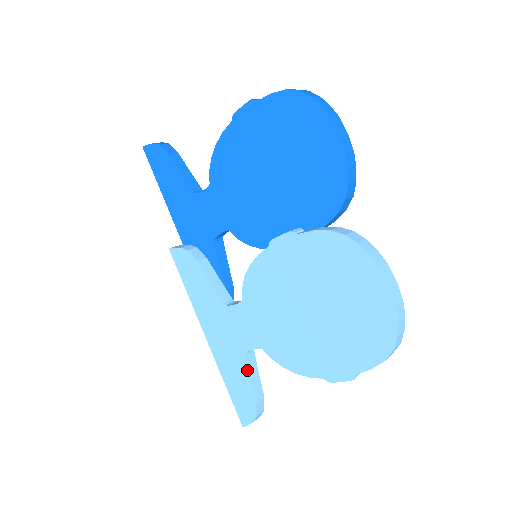
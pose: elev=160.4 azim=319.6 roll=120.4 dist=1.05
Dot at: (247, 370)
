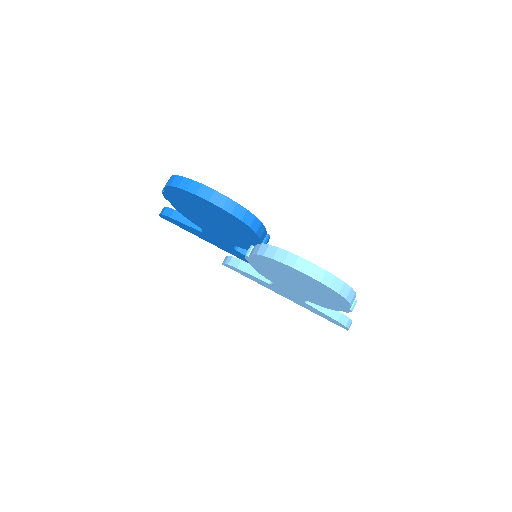
Dot at: (315, 309)
